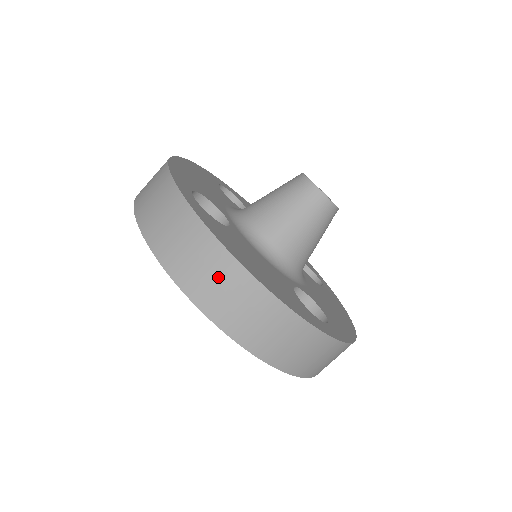
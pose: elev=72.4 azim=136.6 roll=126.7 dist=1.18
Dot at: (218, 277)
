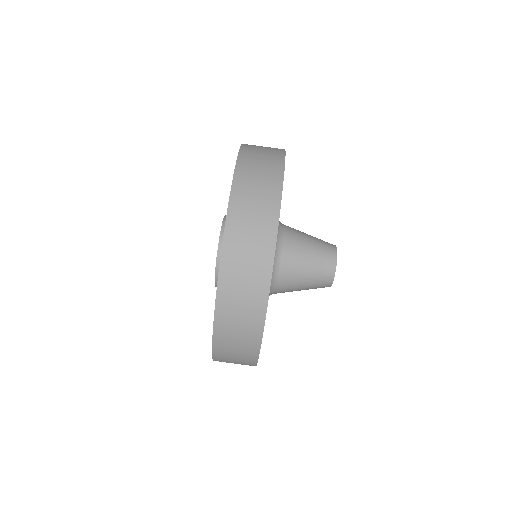
Dot at: (241, 343)
